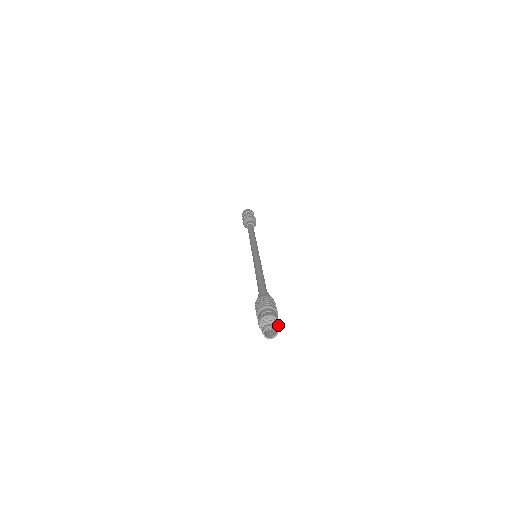
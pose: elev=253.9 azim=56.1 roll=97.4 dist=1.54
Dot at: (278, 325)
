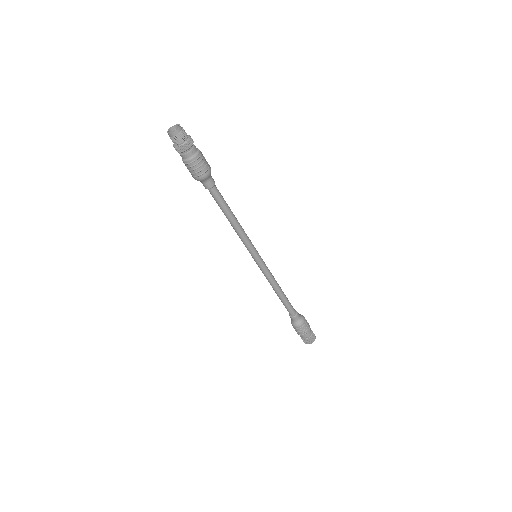
Dot at: (189, 137)
